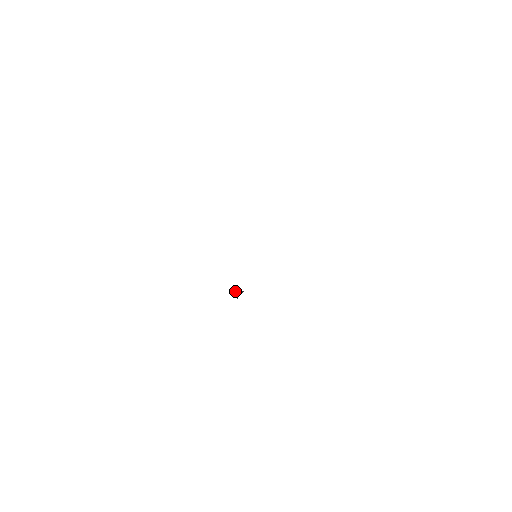
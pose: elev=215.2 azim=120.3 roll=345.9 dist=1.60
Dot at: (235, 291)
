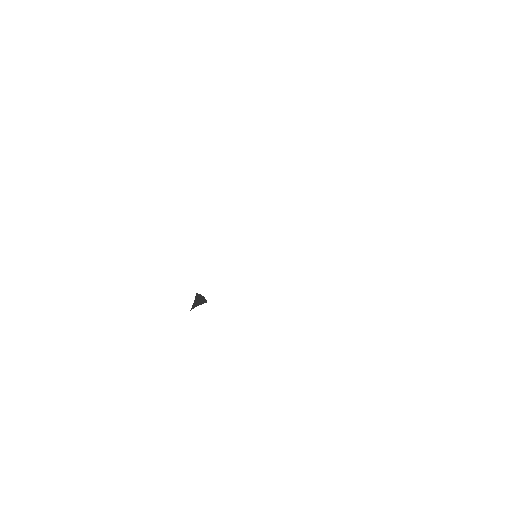
Dot at: (198, 295)
